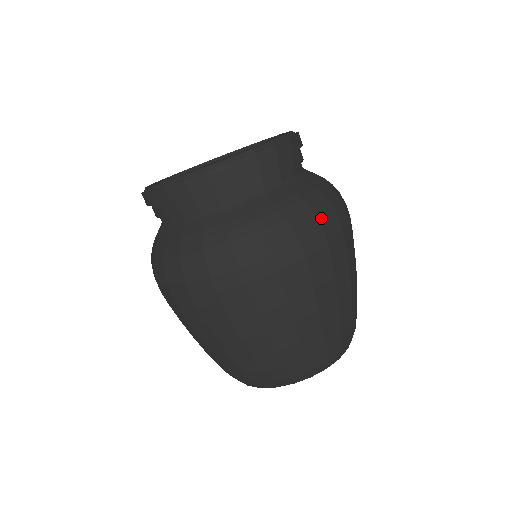
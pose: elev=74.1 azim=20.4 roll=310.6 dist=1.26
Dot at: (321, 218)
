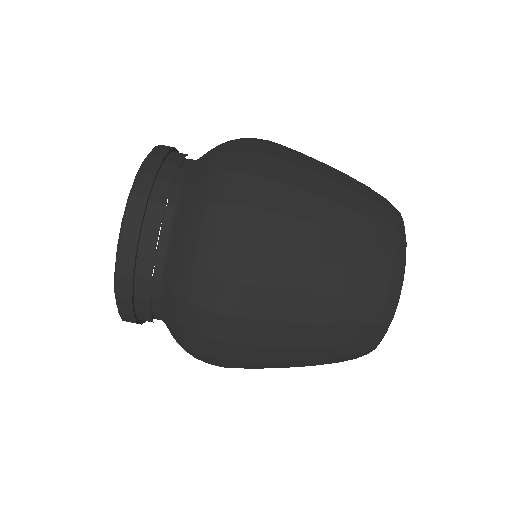
Dot at: (211, 268)
